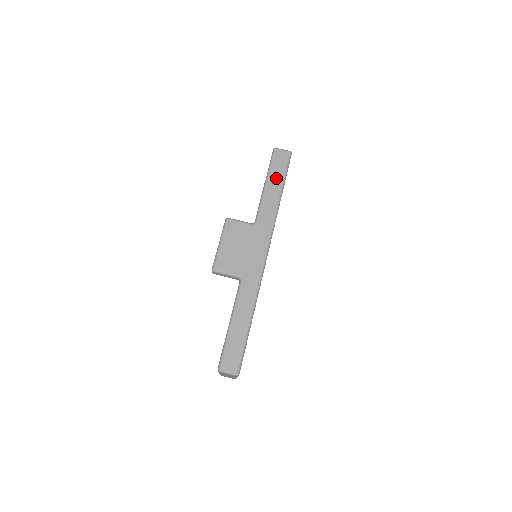
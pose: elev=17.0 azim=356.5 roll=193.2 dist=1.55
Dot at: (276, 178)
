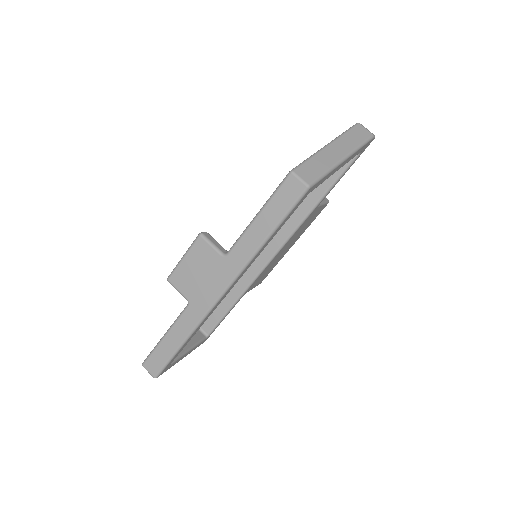
Dot at: (272, 214)
